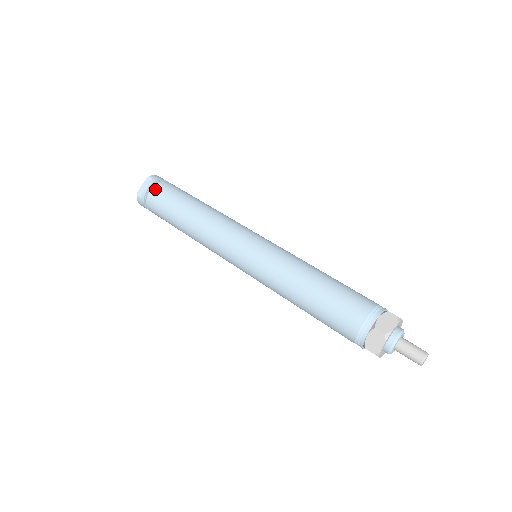
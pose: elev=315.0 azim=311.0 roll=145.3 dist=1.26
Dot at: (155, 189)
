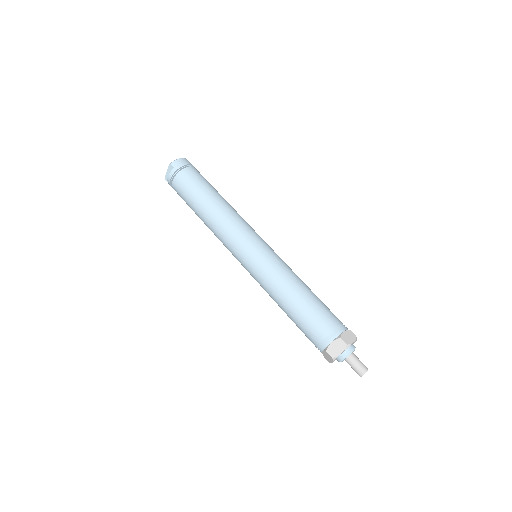
Dot at: (176, 181)
